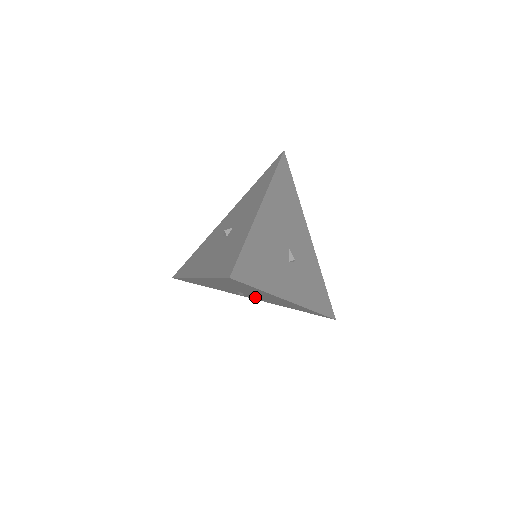
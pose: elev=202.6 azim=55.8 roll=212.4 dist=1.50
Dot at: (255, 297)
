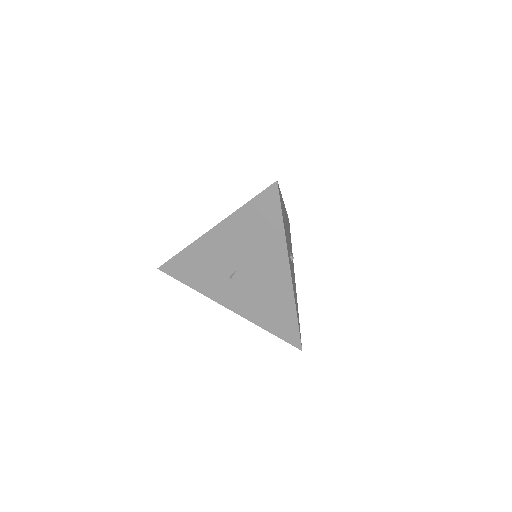
Dot at: (240, 291)
